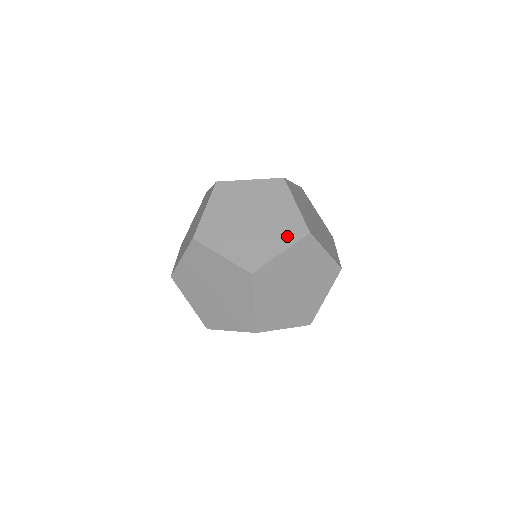
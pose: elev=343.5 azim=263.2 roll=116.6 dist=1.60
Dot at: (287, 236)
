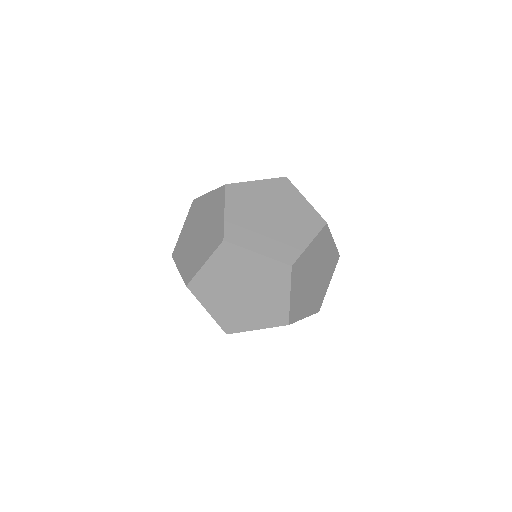
Dot at: (309, 228)
